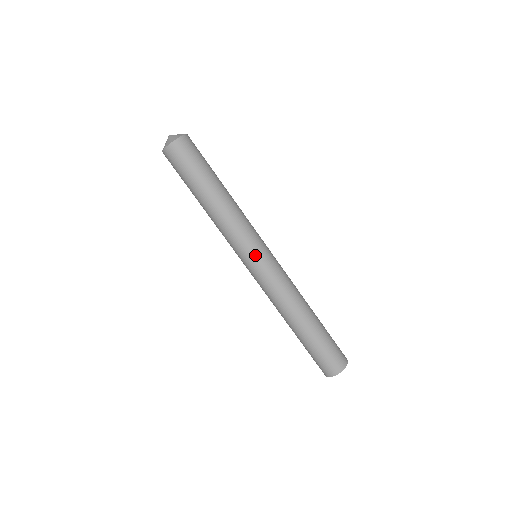
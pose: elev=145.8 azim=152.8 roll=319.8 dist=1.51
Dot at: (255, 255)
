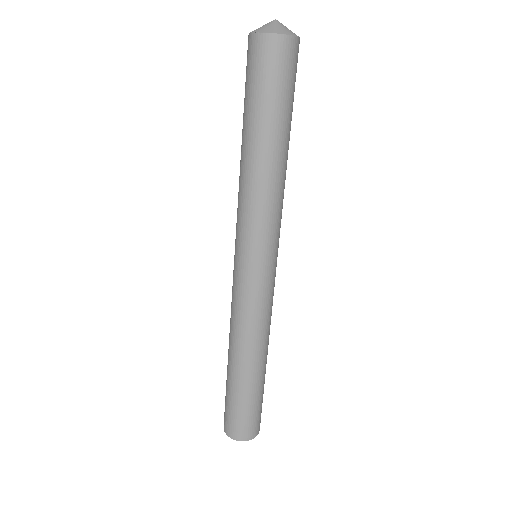
Dot at: (243, 256)
